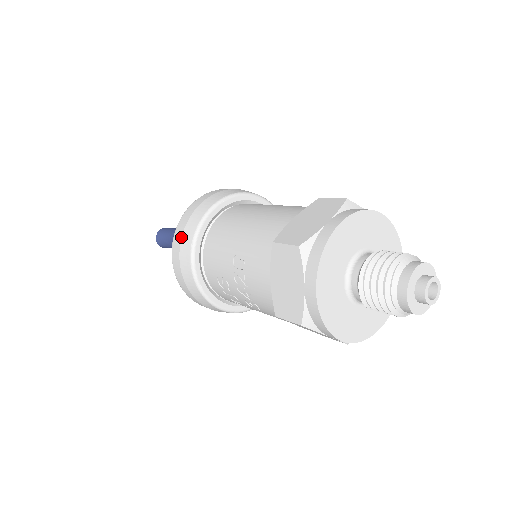
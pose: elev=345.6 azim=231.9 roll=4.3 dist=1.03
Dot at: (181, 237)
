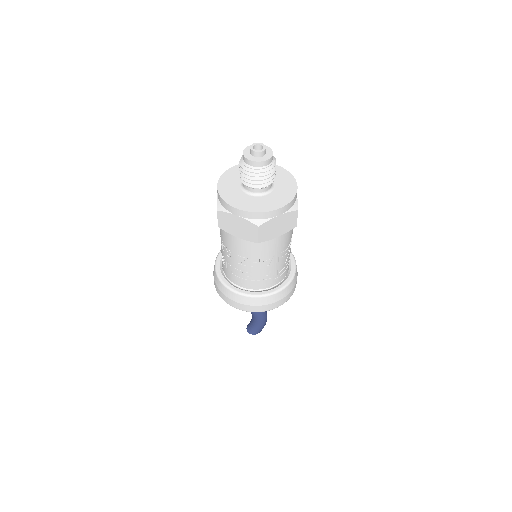
Dot at: occluded
